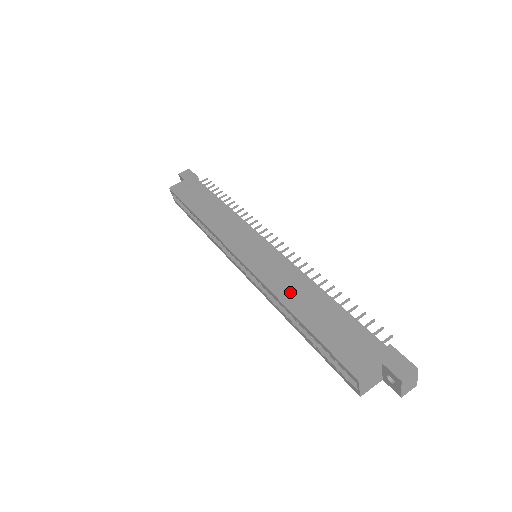
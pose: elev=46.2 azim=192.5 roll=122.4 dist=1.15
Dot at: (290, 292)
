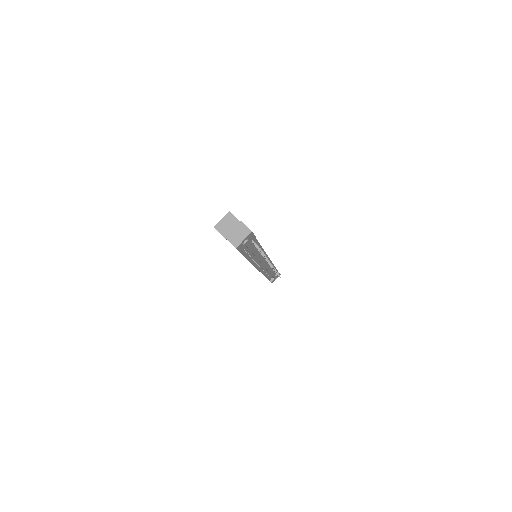
Dot at: occluded
